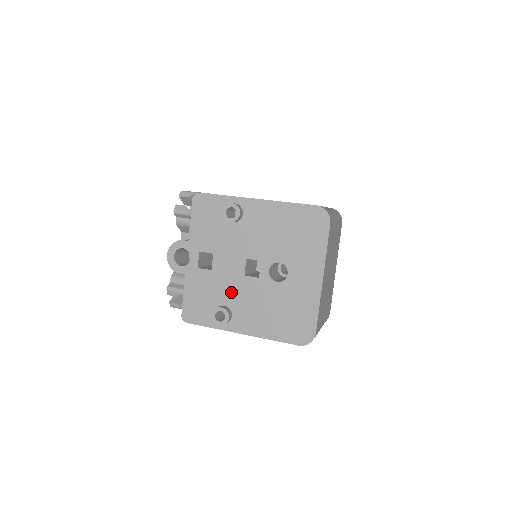
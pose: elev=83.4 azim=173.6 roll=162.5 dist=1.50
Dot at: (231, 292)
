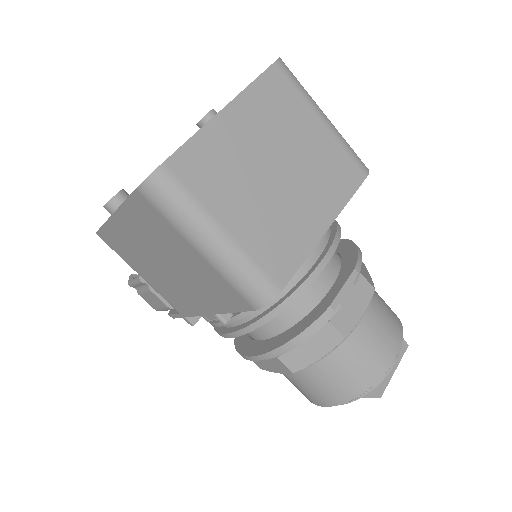
Dot at: occluded
